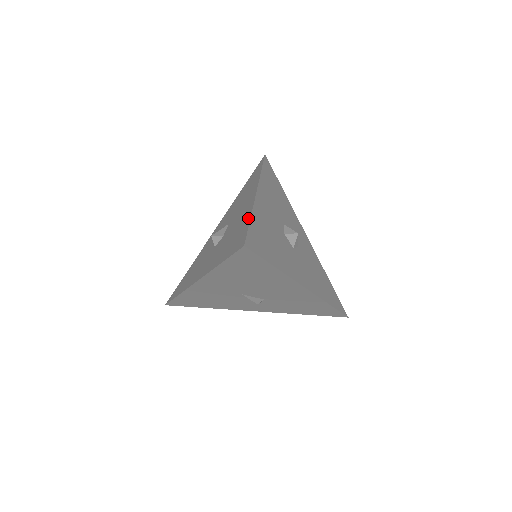
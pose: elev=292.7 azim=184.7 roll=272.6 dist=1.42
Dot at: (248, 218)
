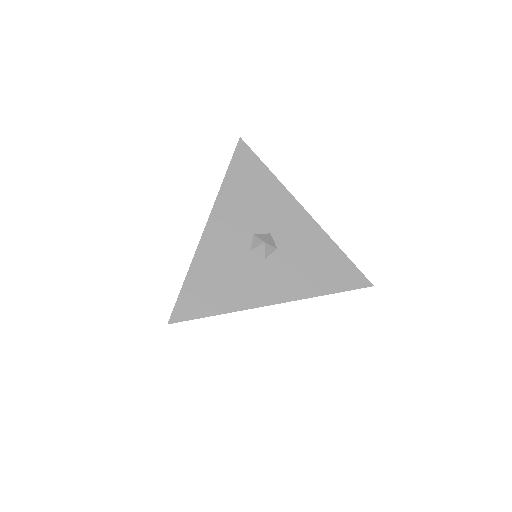
Dot at: (188, 274)
